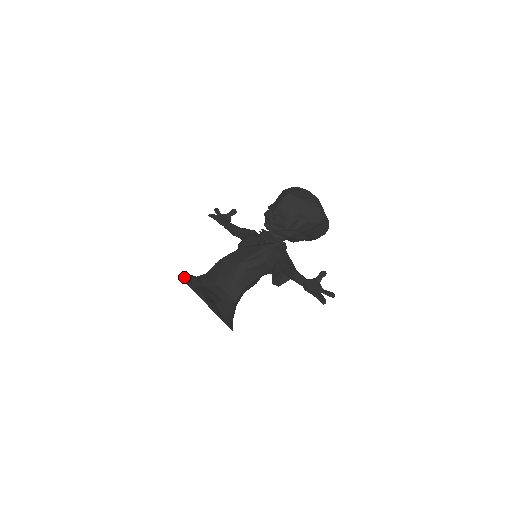
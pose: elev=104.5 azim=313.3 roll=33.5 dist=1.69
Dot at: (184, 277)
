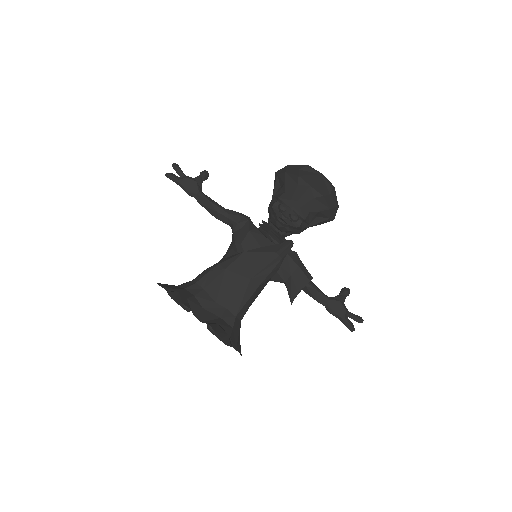
Dot at: (171, 294)
